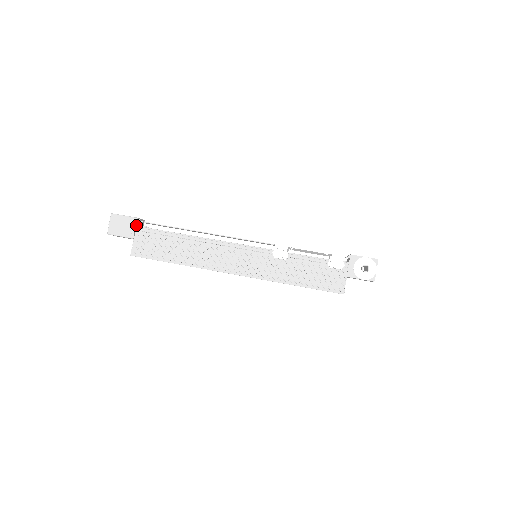
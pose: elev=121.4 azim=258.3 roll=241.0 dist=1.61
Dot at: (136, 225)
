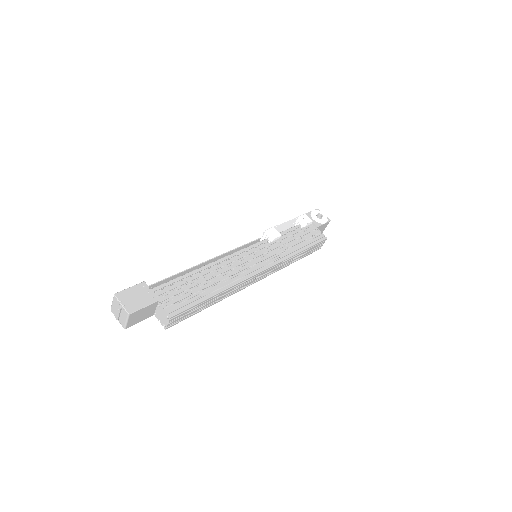
Dot at: (149, 288)
